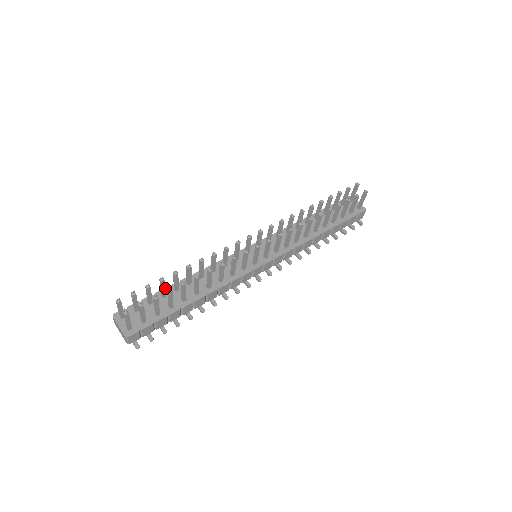
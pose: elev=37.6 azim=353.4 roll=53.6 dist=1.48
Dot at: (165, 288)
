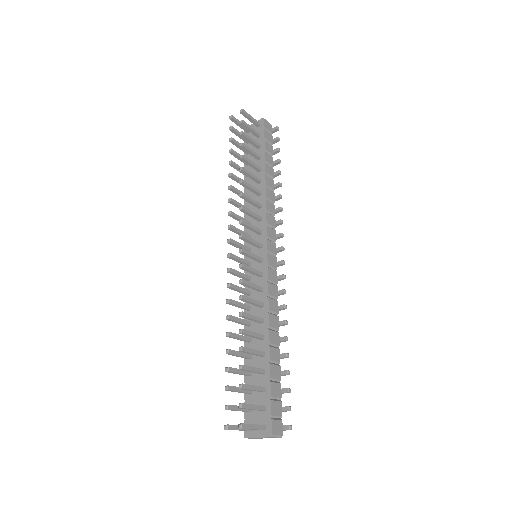
Dot at: occluded
